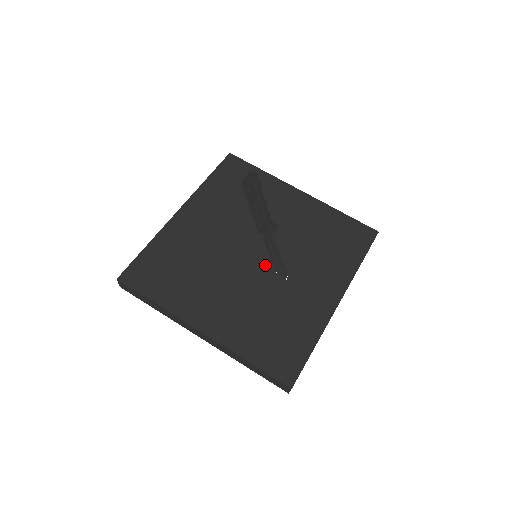
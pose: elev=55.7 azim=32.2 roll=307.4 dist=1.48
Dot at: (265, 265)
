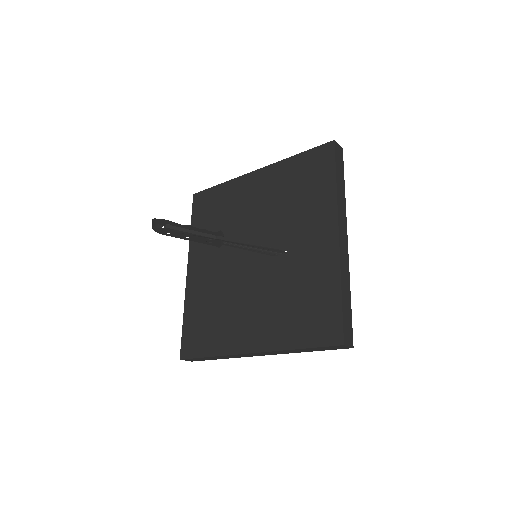
Dot at: (265, 258)
